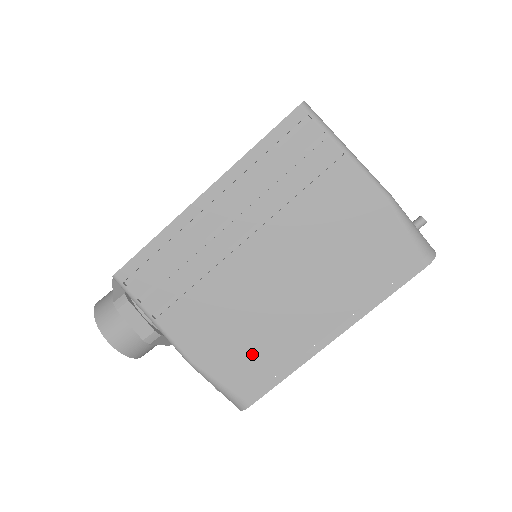
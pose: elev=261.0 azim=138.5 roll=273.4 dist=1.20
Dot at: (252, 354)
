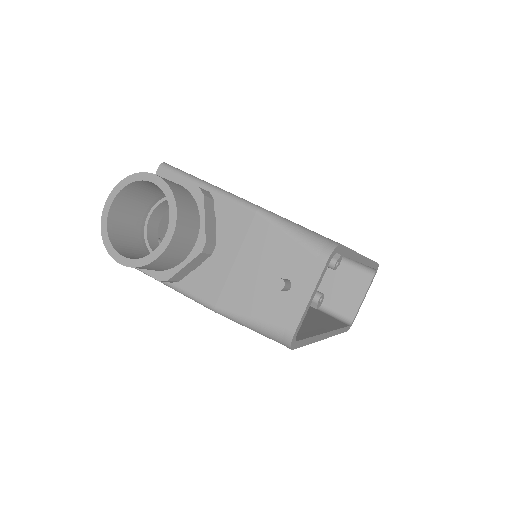
Dot at: occluded
